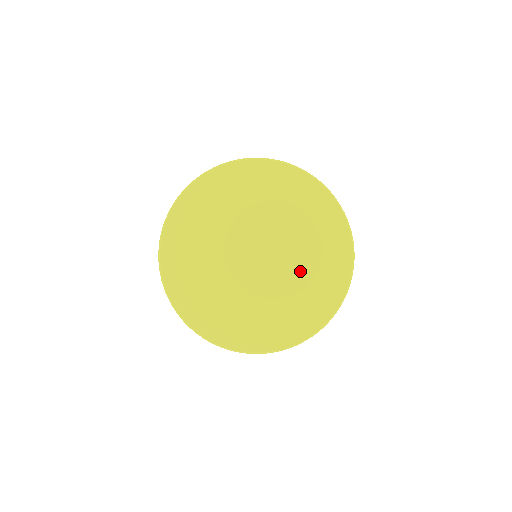
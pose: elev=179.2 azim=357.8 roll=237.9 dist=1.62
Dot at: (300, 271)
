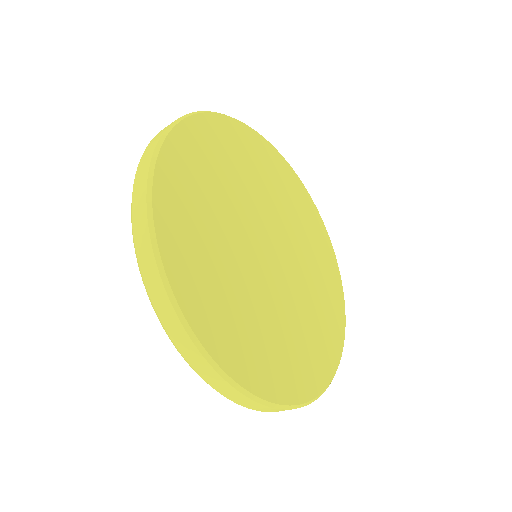
Dot at: (307, 304)
